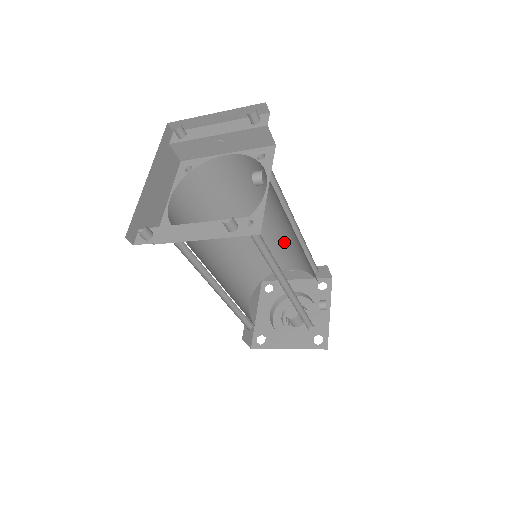
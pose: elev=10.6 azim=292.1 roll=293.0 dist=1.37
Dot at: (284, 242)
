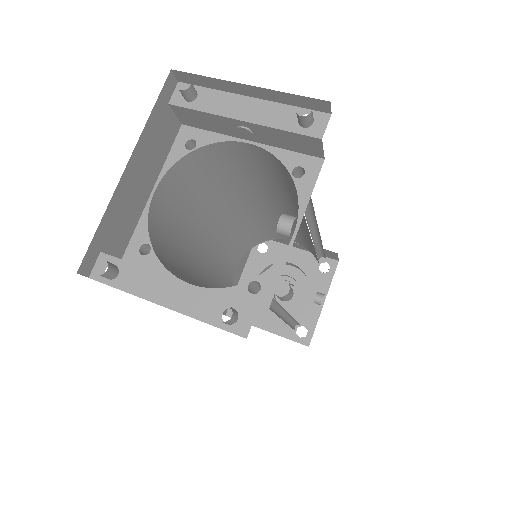
Dot at: (295, 226)
